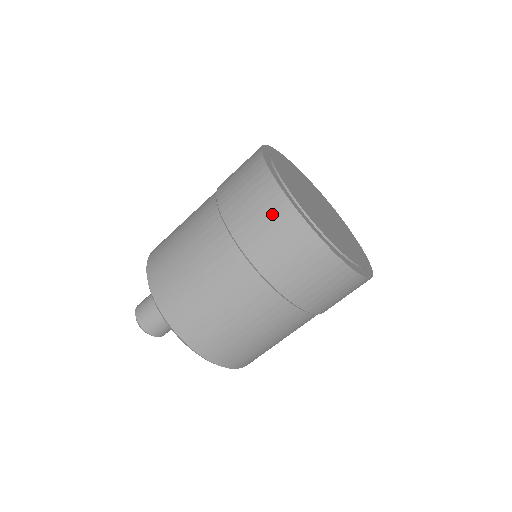
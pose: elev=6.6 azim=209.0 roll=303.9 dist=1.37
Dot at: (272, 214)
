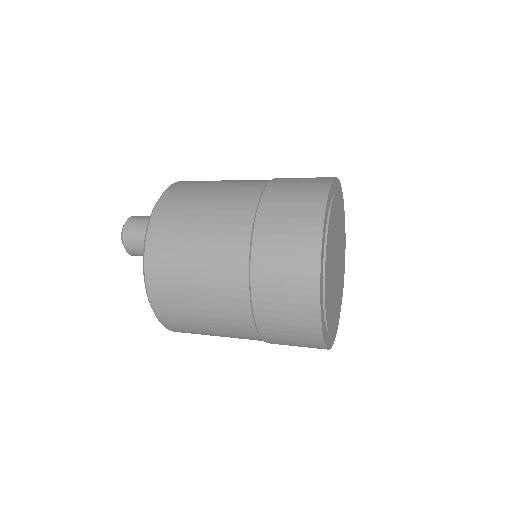
Dot at: (303, 211)
